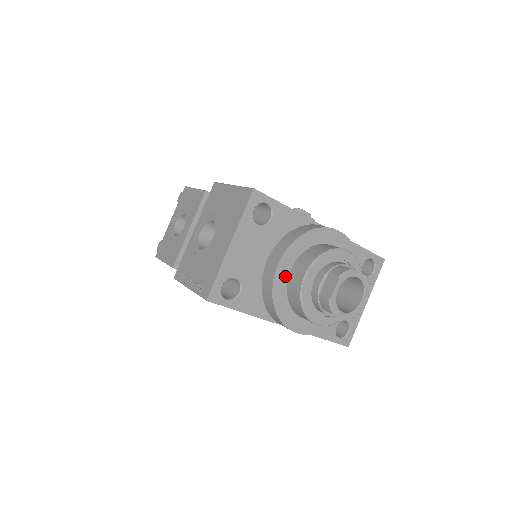
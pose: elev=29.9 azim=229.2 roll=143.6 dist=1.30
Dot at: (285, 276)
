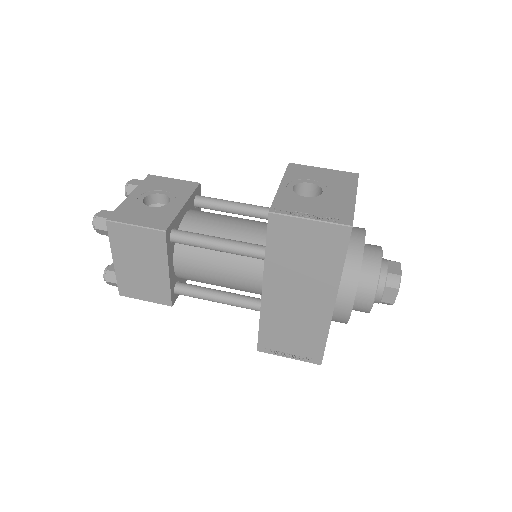
Dot at: occluded
